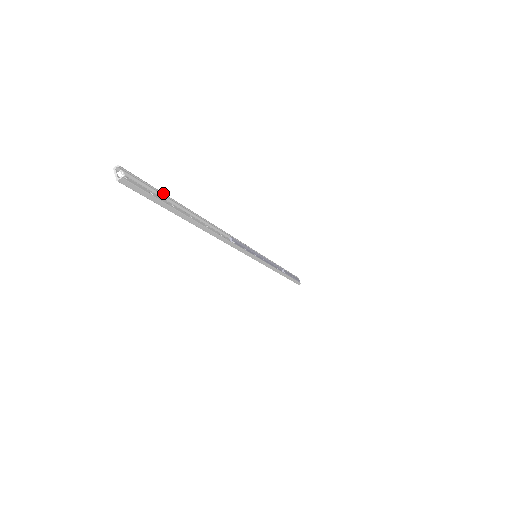
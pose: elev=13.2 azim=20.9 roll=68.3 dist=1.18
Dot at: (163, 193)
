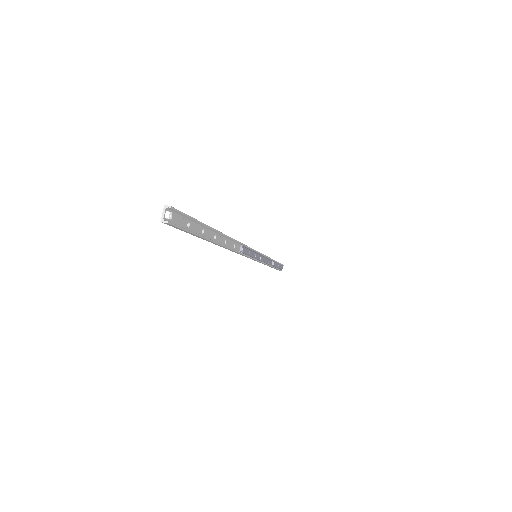
Dot at: (201, 222)
